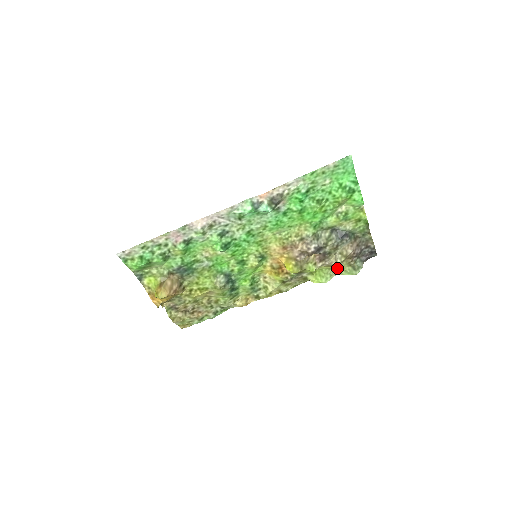
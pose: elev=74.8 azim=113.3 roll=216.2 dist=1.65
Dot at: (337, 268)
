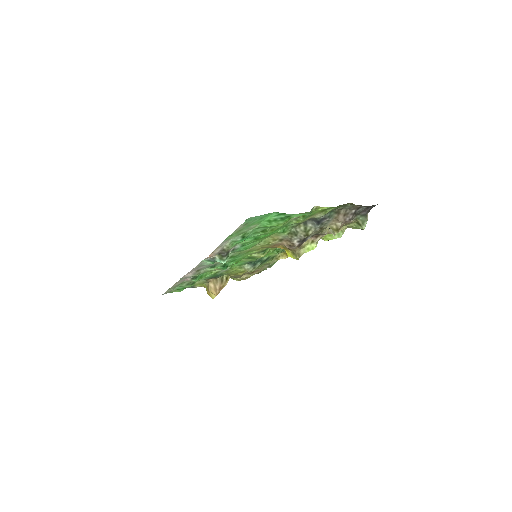
Dot at: occluded
